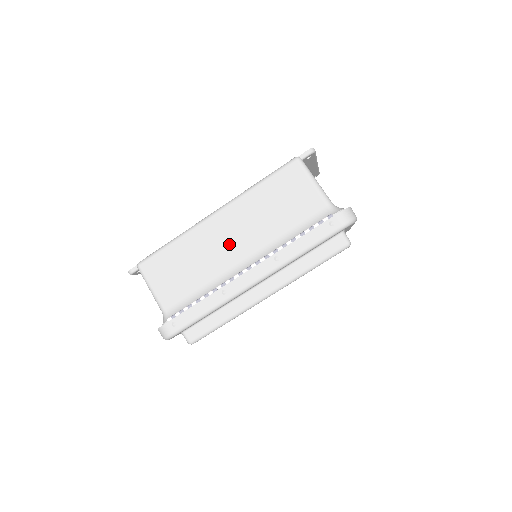
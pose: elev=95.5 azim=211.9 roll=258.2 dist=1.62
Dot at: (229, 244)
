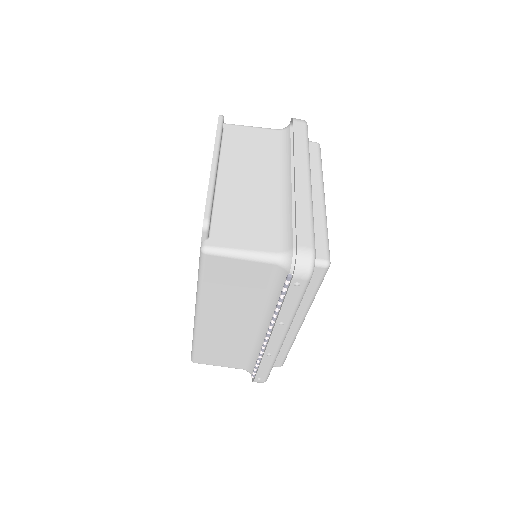
Dot at: (233, 325)
